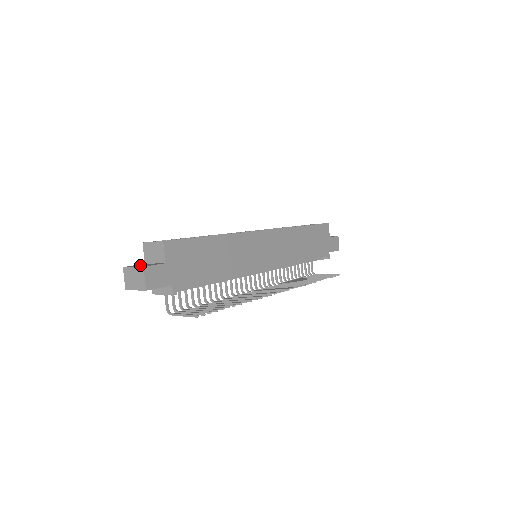
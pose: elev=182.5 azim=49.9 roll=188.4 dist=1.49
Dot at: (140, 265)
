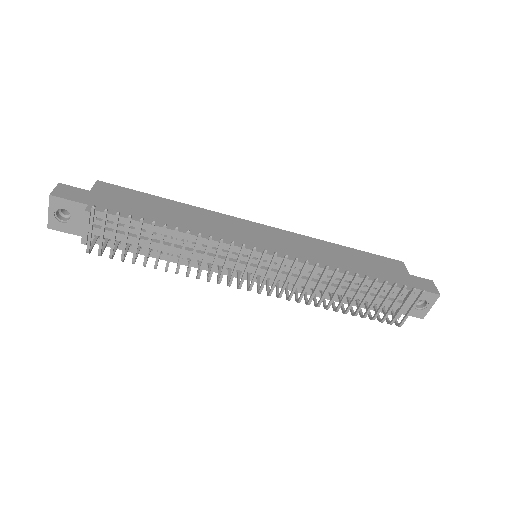
Dot at: occluded
